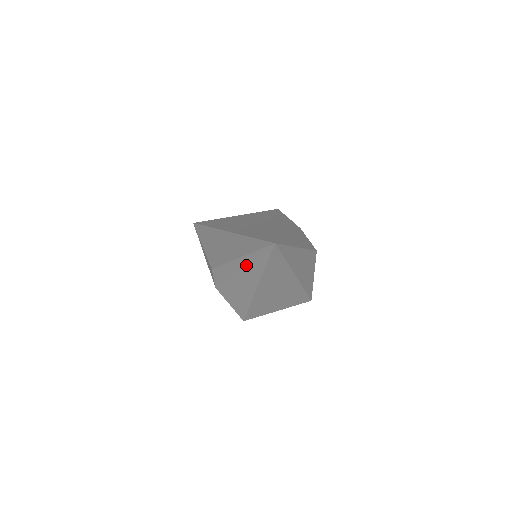
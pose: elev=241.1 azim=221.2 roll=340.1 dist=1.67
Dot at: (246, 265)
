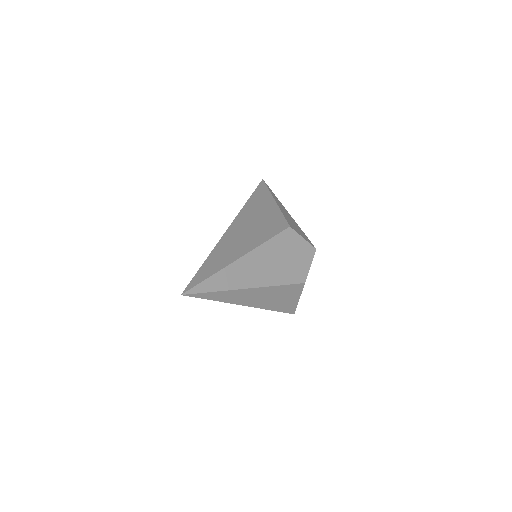
Dot at: occluded
